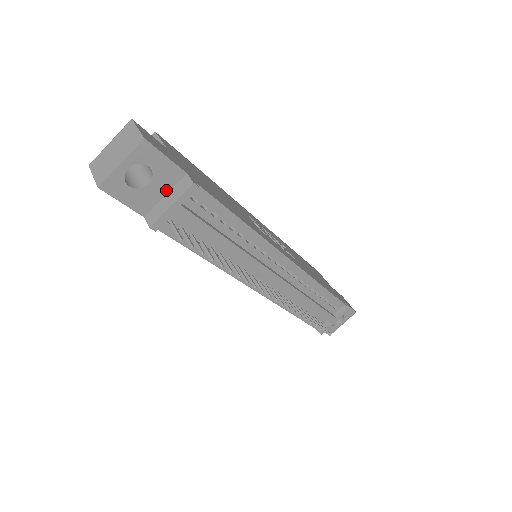
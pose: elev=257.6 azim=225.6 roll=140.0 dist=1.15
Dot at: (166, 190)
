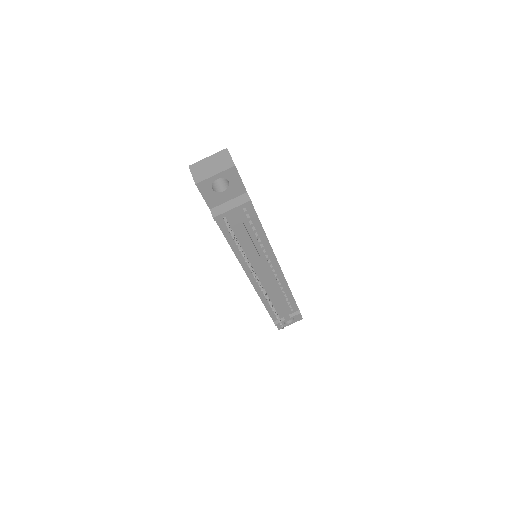
Dot at: (231, 198)
